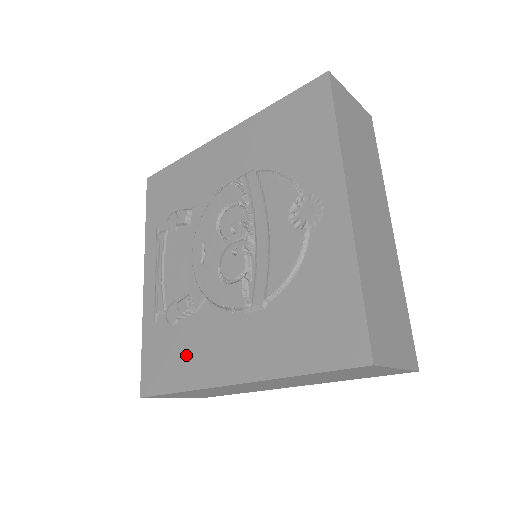
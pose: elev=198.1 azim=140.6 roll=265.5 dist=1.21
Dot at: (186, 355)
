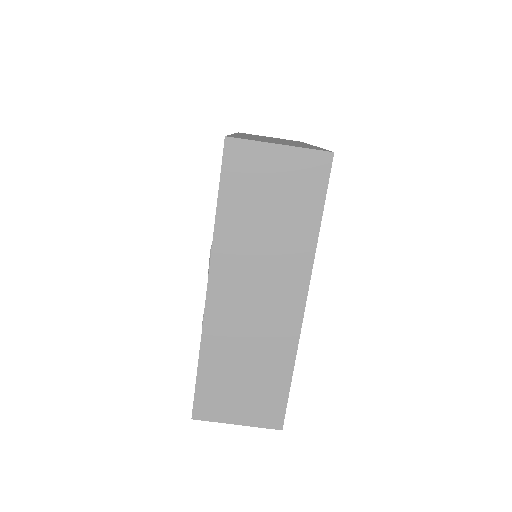
Dot at: occluded
